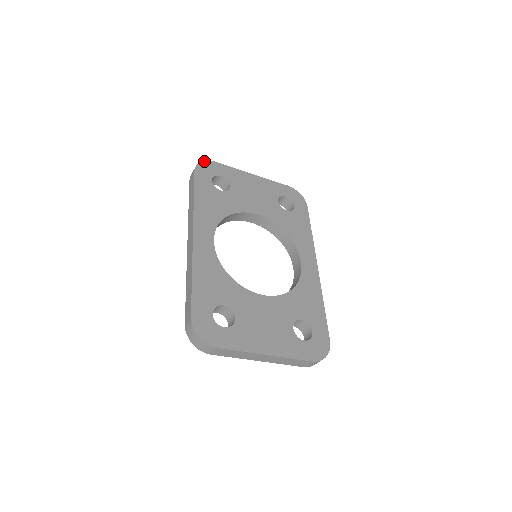
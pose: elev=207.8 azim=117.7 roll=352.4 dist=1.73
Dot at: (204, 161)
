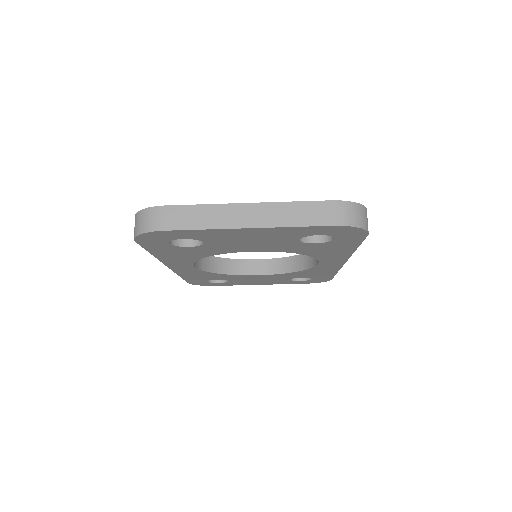
Dot at: occluded
